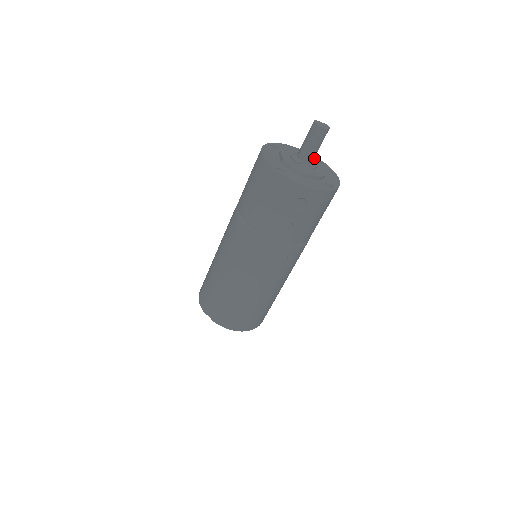
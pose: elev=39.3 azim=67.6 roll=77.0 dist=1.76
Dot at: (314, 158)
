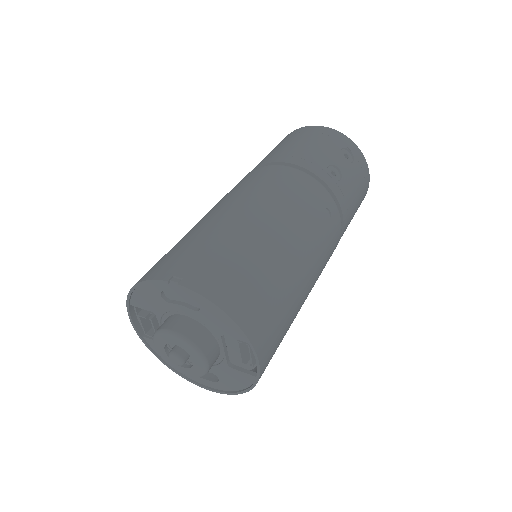
Dot at: occluded
